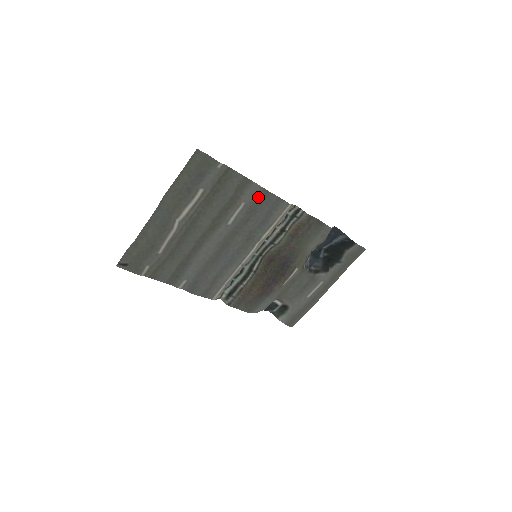
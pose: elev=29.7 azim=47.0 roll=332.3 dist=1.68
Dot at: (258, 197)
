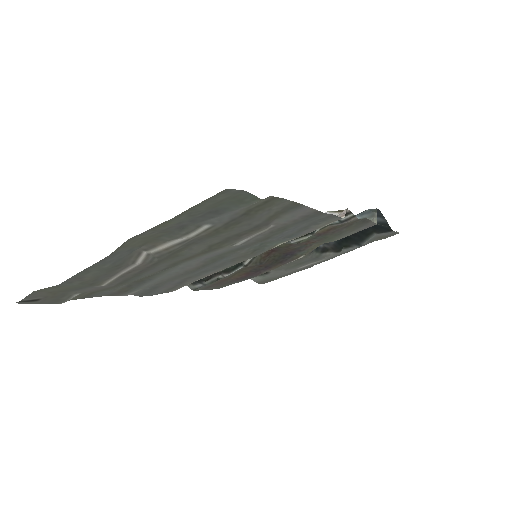
Dot at: (301, 218)
